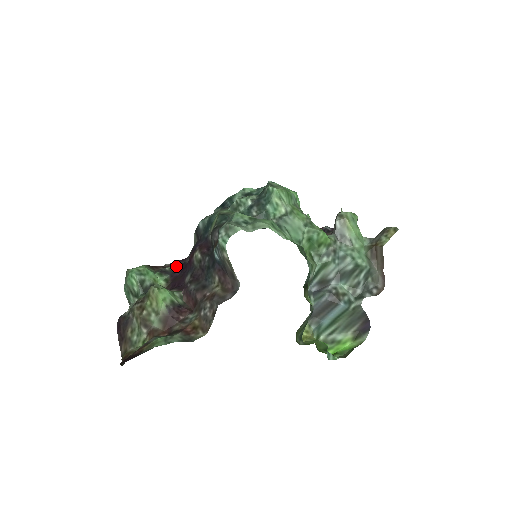
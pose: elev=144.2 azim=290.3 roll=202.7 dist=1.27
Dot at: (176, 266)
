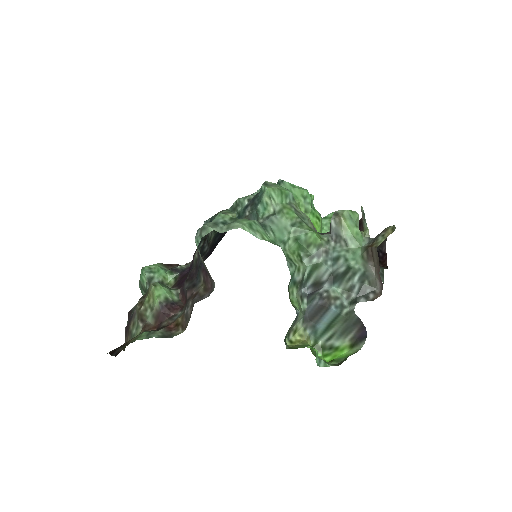
Dot at: (188, 265)
